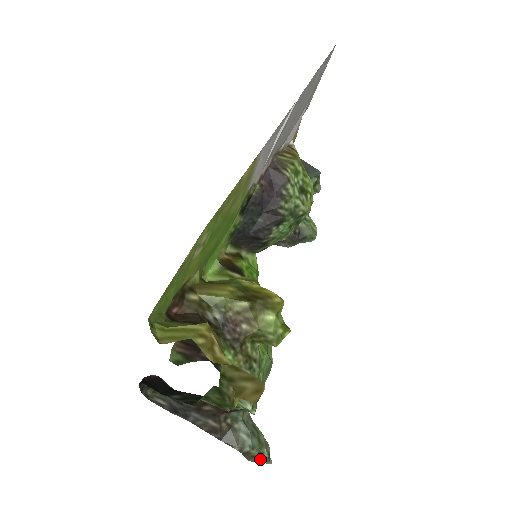
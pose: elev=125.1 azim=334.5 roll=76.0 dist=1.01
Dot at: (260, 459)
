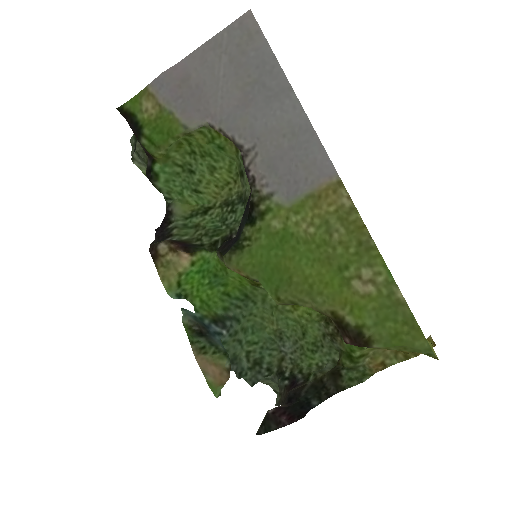
Dot at: (277, 398)
